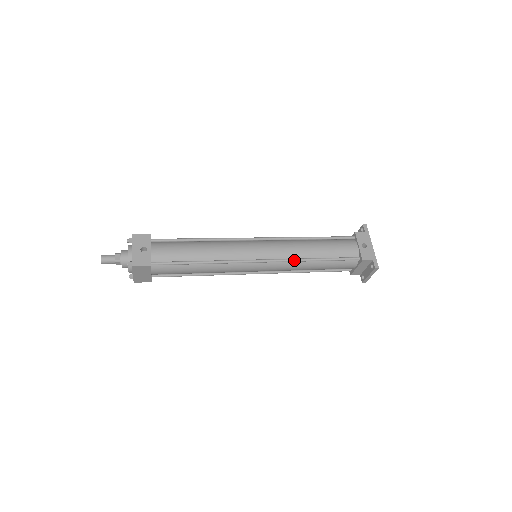
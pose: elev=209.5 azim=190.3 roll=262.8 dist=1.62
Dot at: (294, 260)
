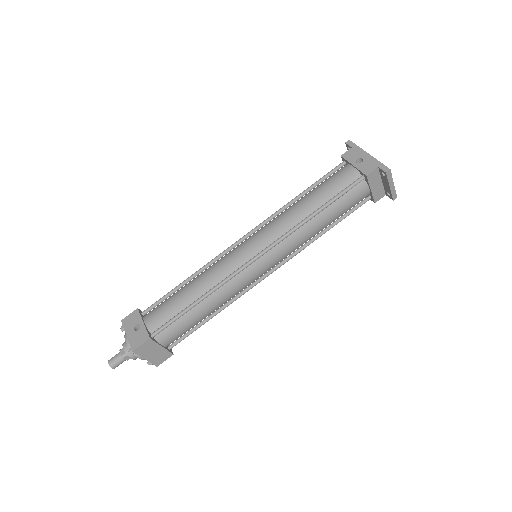
Dot at: (292, 230)
